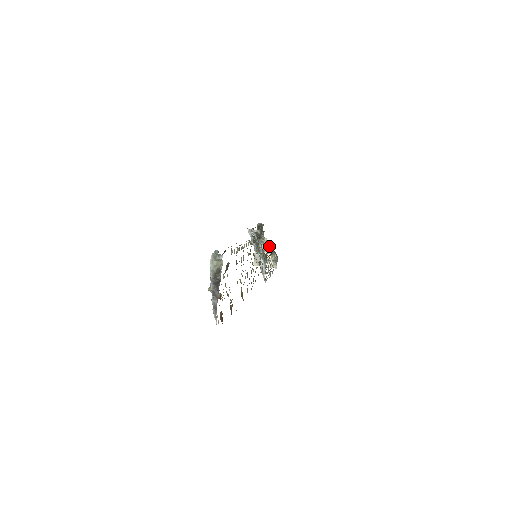
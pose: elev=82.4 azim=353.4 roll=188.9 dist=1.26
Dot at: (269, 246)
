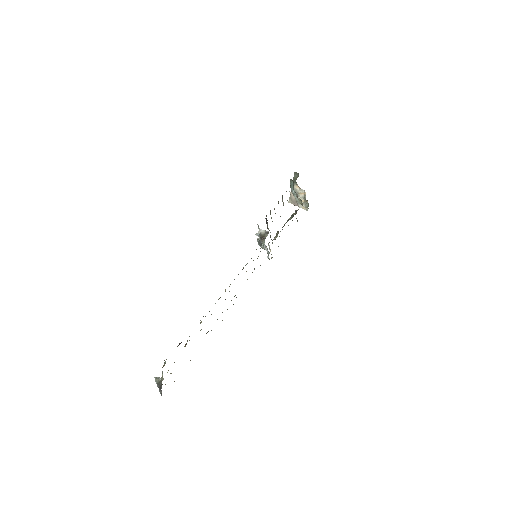
Dot at: (299, 199)
